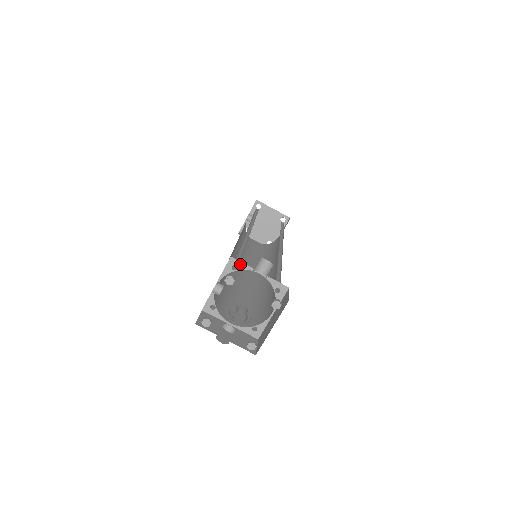
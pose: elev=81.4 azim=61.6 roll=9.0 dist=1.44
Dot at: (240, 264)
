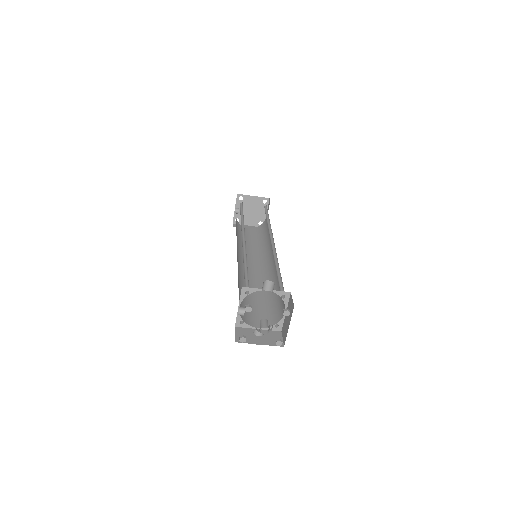
Dot at: (250, 289)
